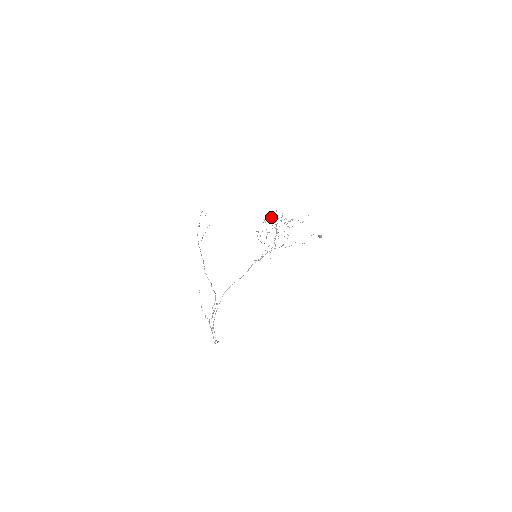
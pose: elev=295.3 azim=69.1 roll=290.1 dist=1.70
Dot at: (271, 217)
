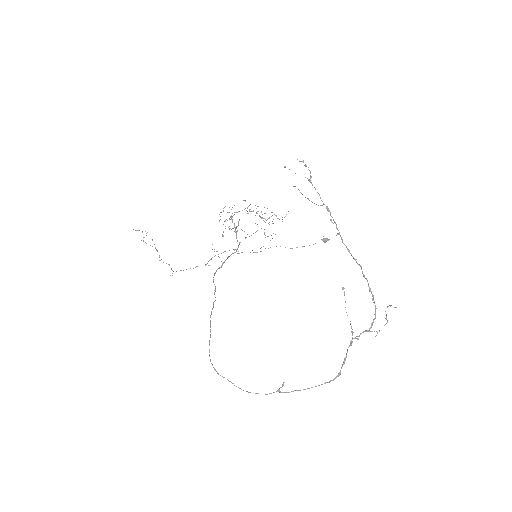
Dot at: (255, 205)
